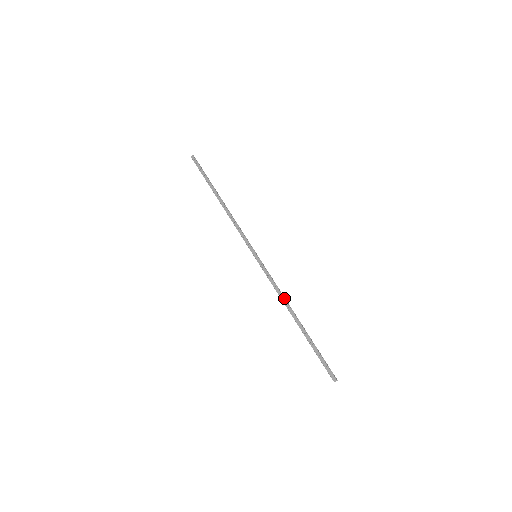
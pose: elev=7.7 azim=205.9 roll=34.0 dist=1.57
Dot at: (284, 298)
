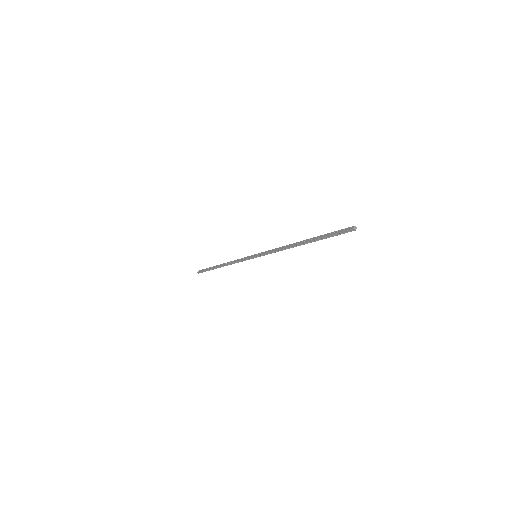
Dot at: occluded
